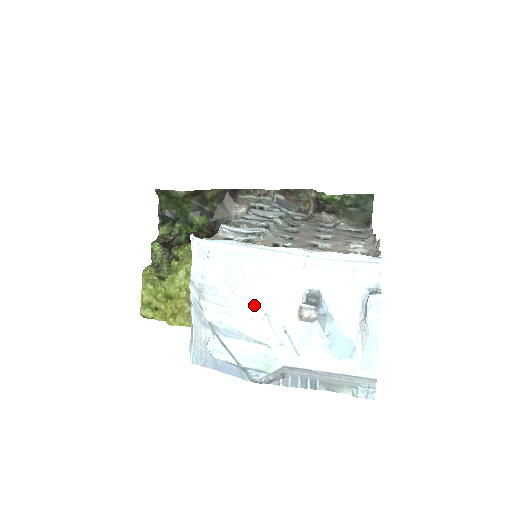
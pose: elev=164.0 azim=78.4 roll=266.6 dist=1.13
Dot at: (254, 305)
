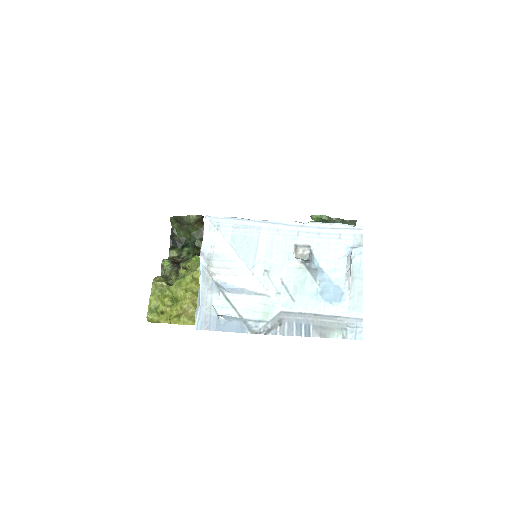
Dot at: (256, 264)
